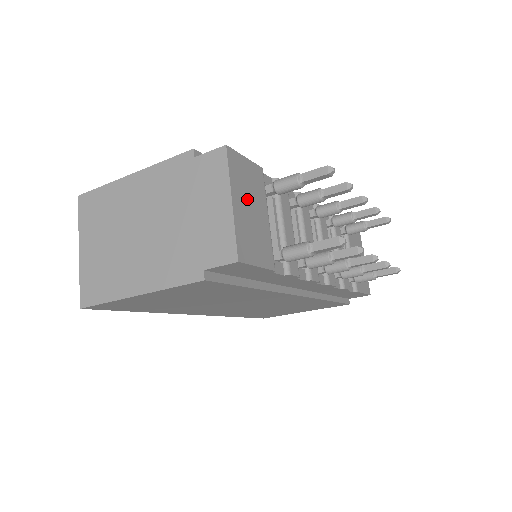
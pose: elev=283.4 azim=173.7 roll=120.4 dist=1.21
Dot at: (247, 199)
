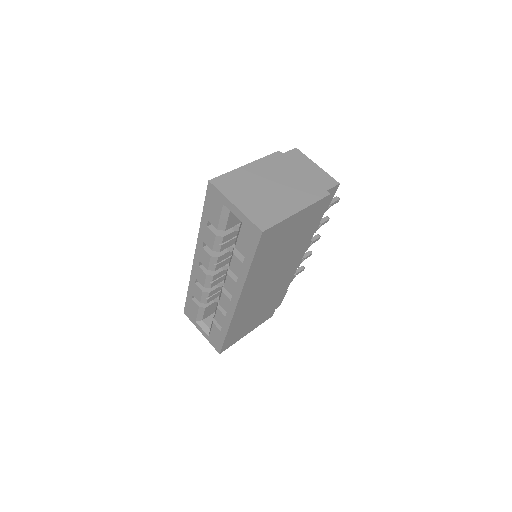
Dot at: occluded
